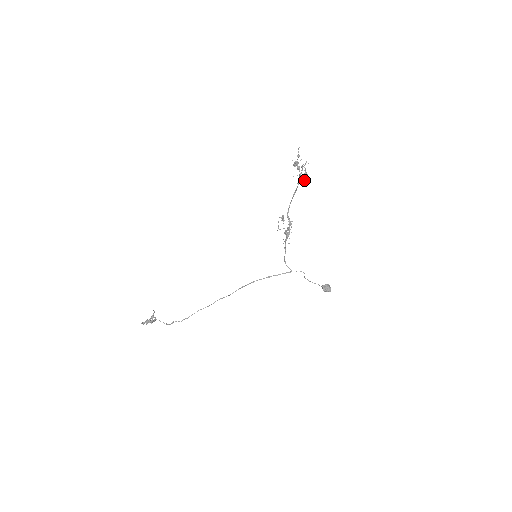
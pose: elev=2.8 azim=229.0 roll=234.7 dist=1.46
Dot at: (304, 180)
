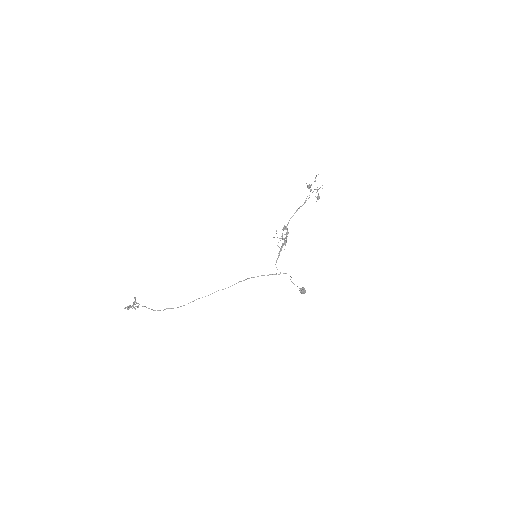
Dot at: occluded
